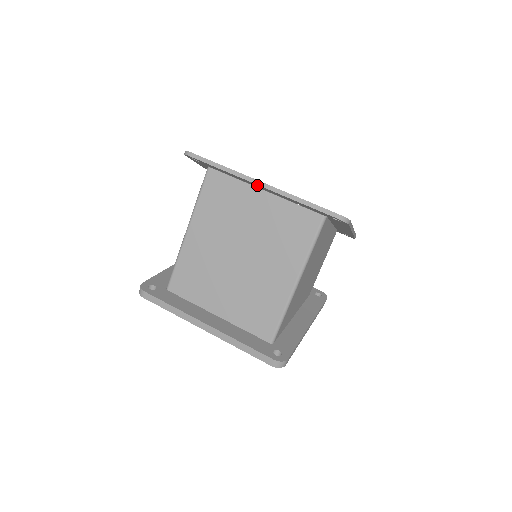
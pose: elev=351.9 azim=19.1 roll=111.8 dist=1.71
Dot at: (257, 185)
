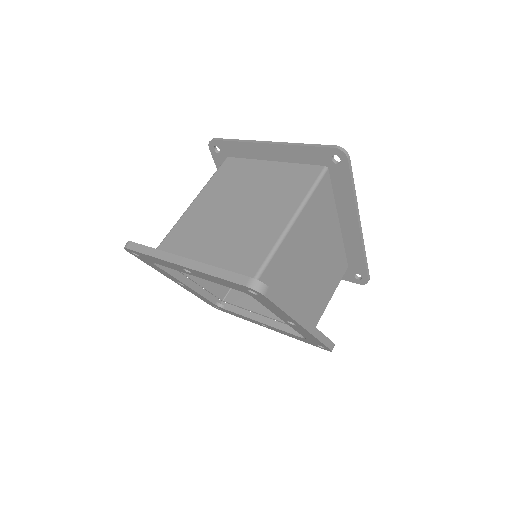
Dot at: (266, 148)
